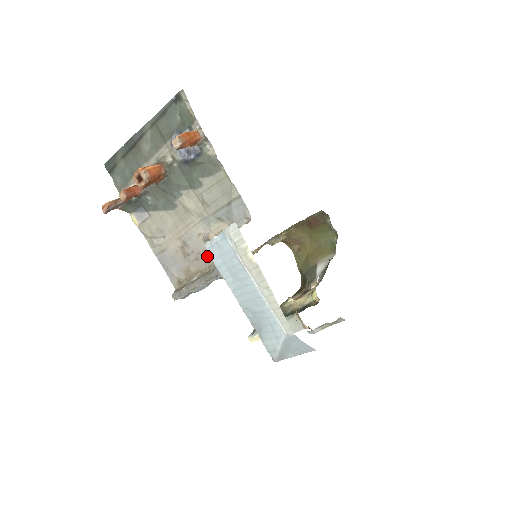
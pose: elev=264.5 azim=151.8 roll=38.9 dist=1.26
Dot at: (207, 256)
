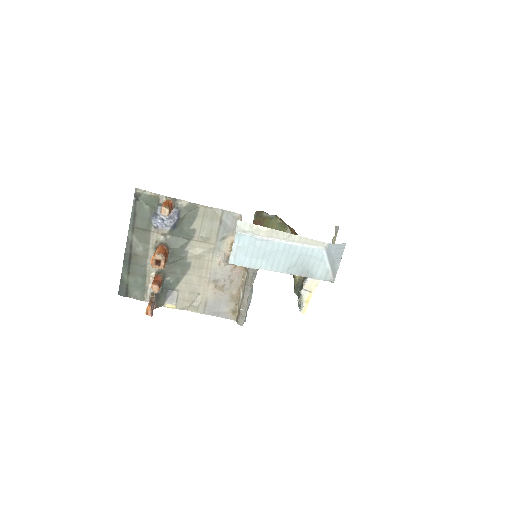
Dot at: (236, 272)
